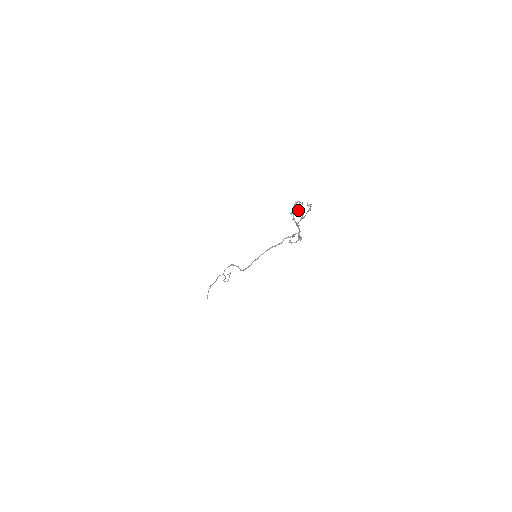
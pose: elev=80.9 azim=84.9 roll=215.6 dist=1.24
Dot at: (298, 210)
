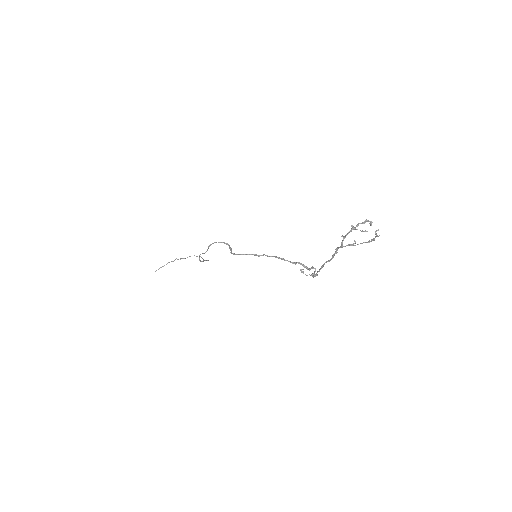
Dot at: (360, 230)
